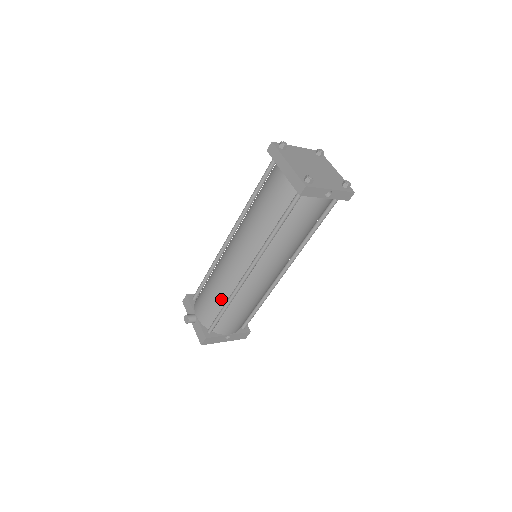
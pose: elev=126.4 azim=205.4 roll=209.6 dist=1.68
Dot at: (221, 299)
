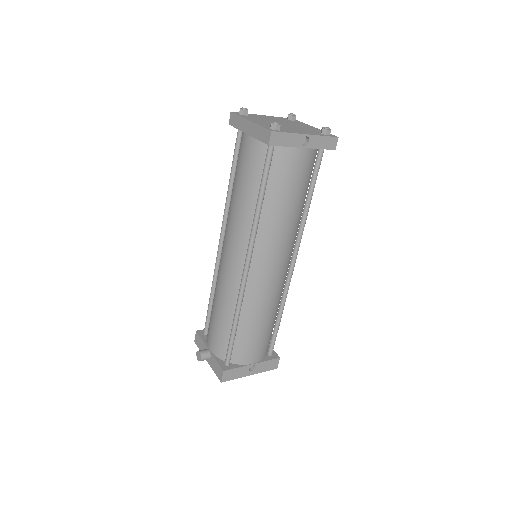
Dot at: (228, 316)
